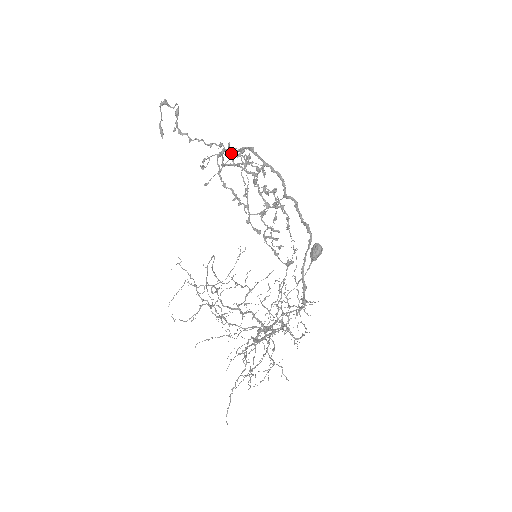
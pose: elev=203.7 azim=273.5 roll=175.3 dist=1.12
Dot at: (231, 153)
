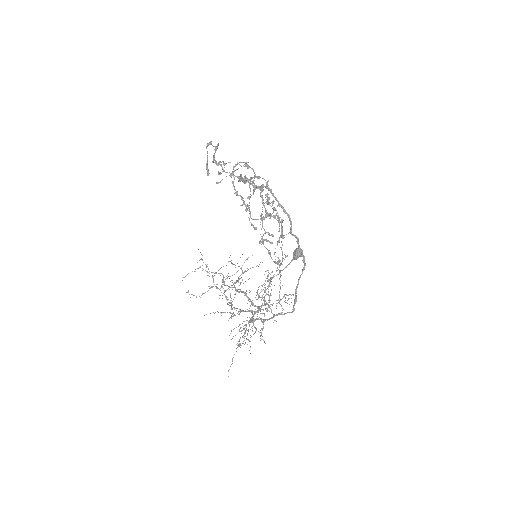
Dot at: (253, 186)
